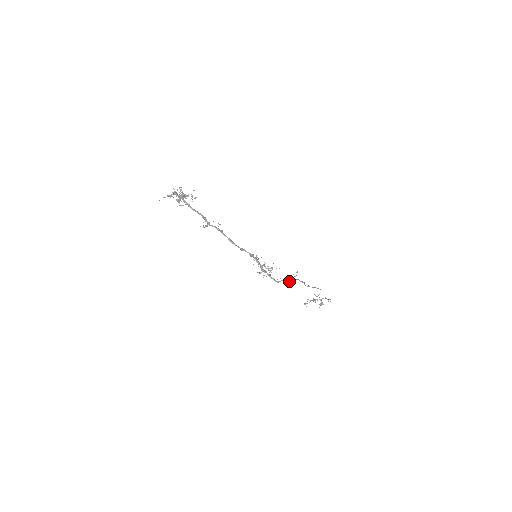
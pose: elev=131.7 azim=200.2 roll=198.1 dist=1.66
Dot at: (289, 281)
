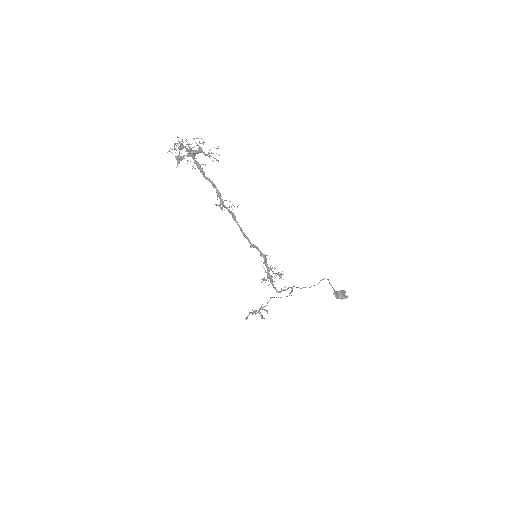
Dot at: (343, 292)
